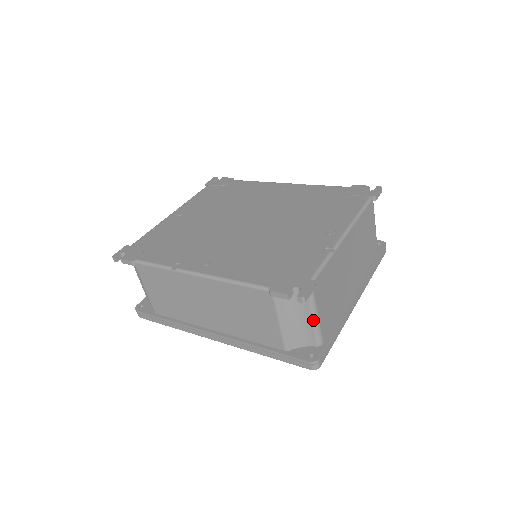
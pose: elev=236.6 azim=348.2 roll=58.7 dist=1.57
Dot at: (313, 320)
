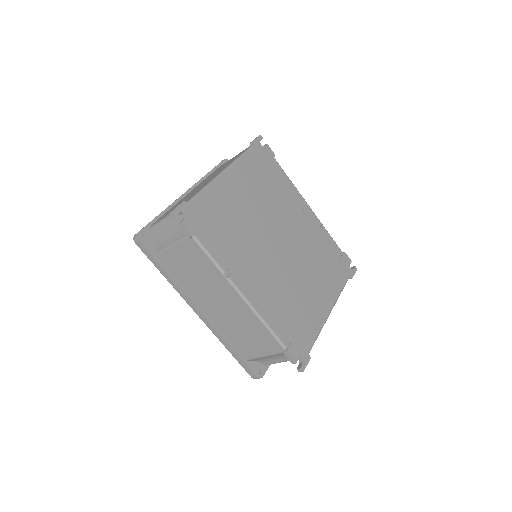
Dot at: occluded
